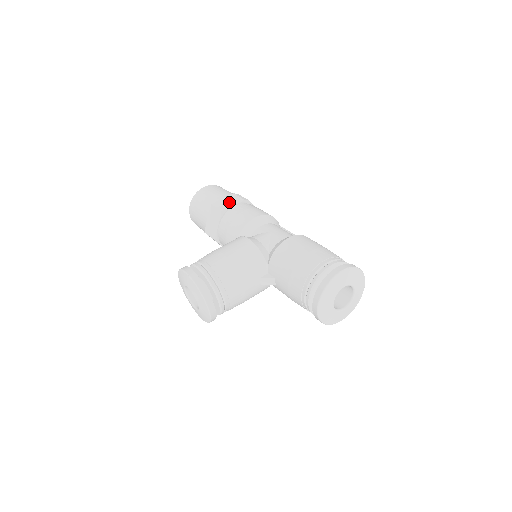
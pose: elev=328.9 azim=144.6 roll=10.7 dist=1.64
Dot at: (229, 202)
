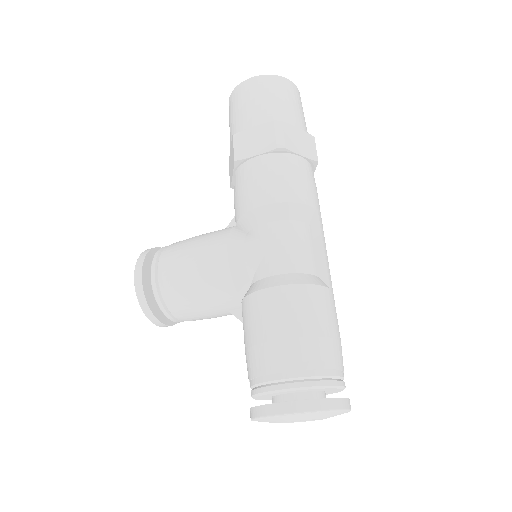
Dot at: (255, 143)
